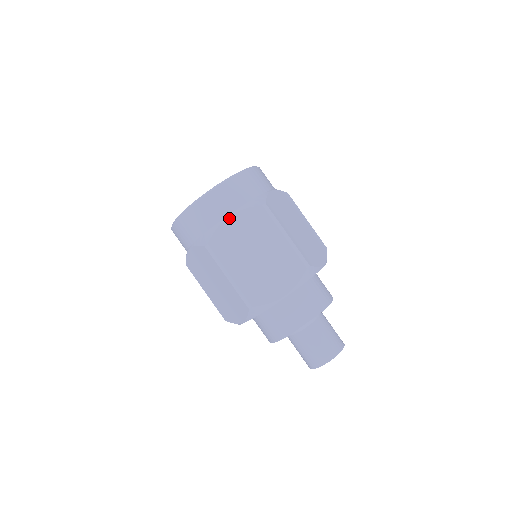
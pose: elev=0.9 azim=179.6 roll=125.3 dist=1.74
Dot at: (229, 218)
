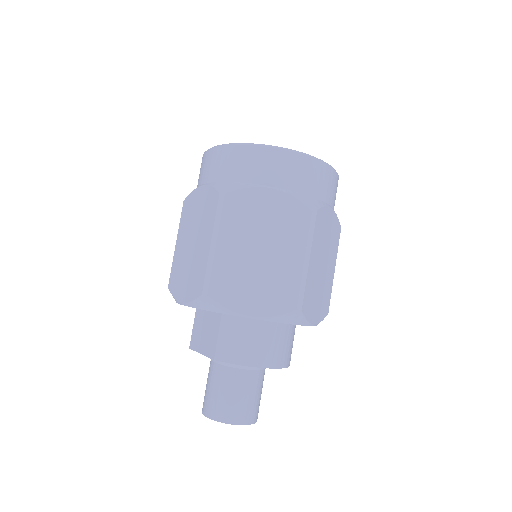
Dot at: (201, 187)
